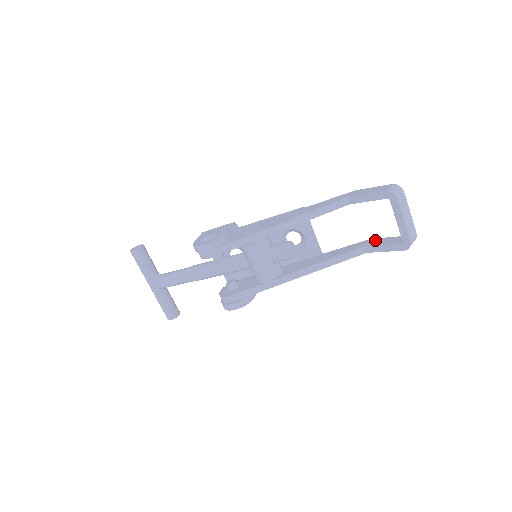
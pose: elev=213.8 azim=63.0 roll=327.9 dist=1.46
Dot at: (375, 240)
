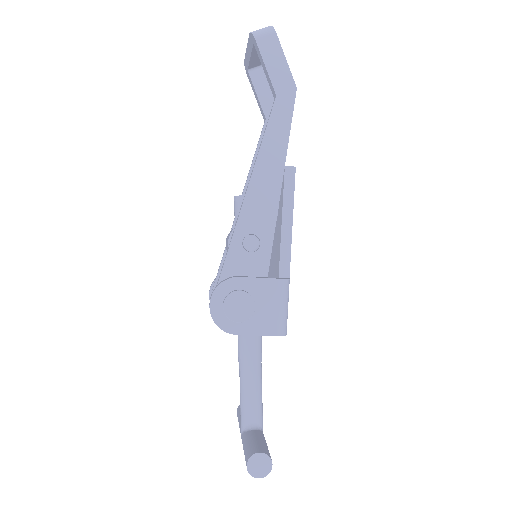
Dot at: occluded
